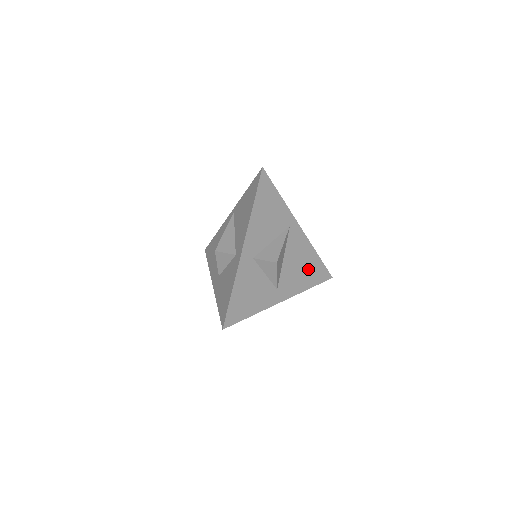
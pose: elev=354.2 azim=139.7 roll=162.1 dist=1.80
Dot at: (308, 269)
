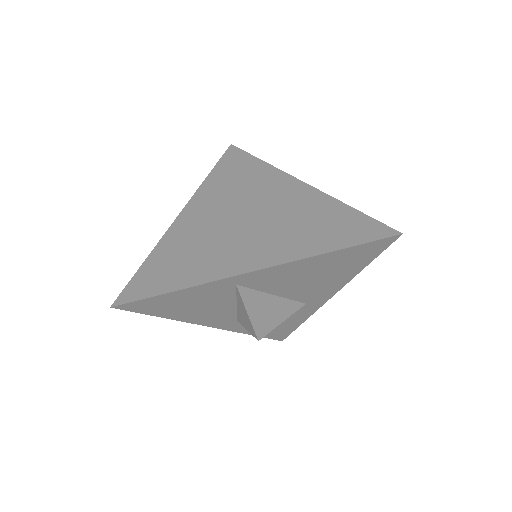
Dot at: (332, 268)
